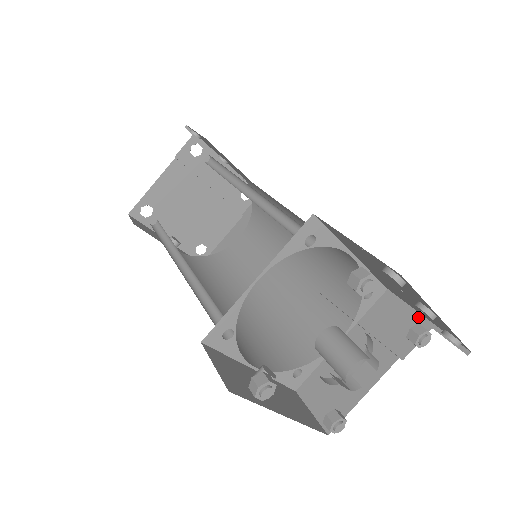
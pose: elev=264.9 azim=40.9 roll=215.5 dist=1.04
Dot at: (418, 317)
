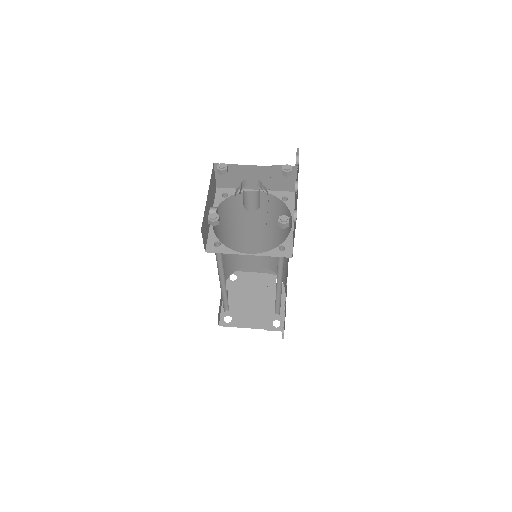
Dot at: occluded
